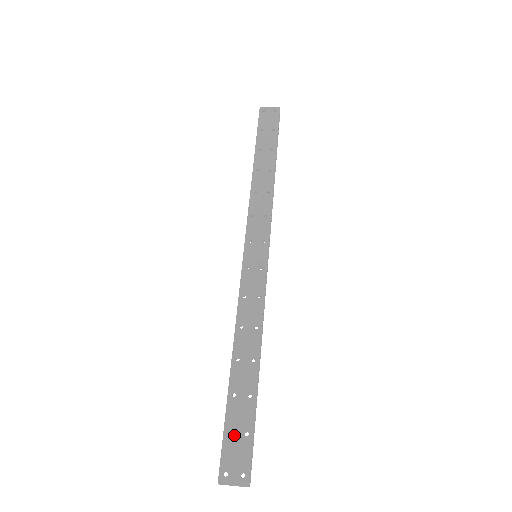
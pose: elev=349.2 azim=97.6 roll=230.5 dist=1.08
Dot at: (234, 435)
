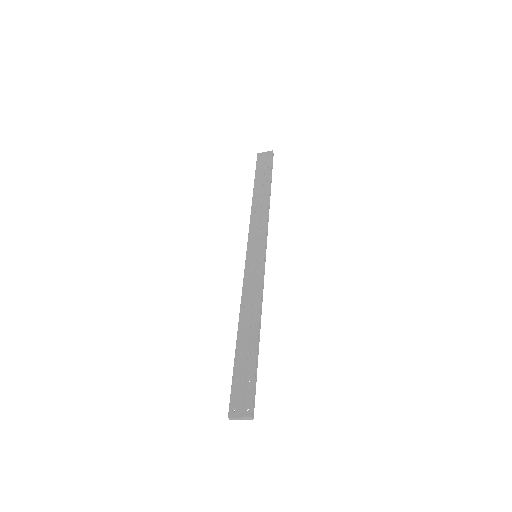
Dot at: (240, 382)
